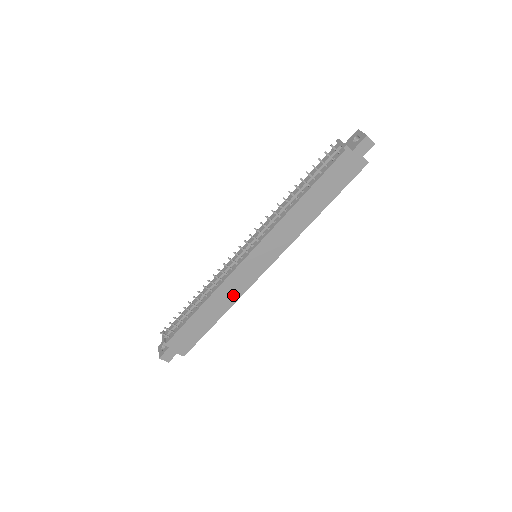
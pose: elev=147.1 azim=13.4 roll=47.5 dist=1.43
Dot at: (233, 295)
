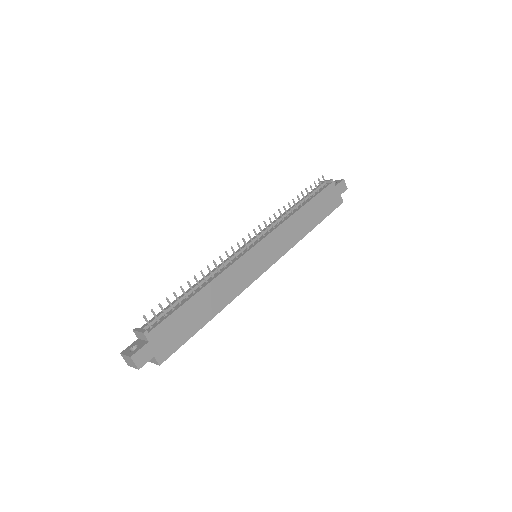
Dot at: (233, 289)
